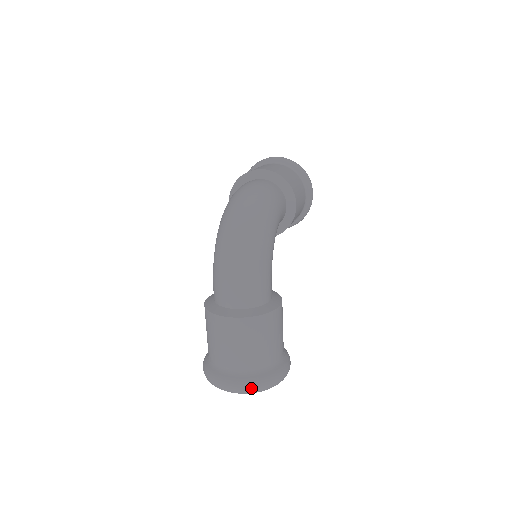
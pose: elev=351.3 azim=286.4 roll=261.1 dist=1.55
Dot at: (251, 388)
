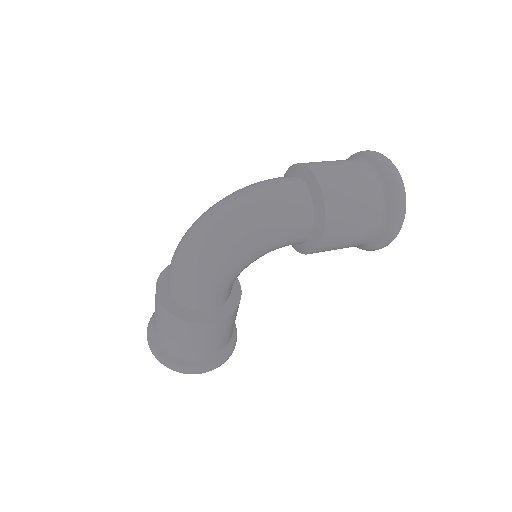
Dot at: (156, 357)
